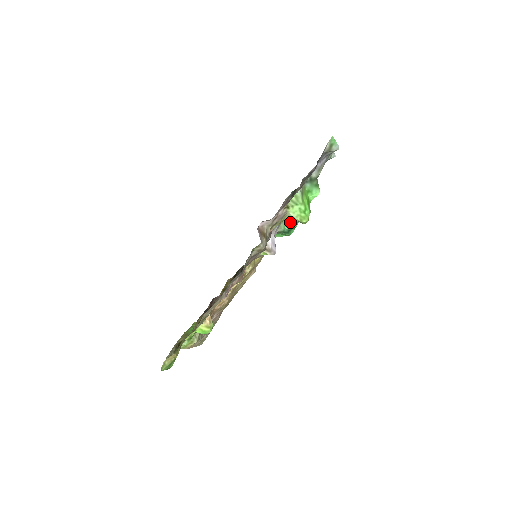
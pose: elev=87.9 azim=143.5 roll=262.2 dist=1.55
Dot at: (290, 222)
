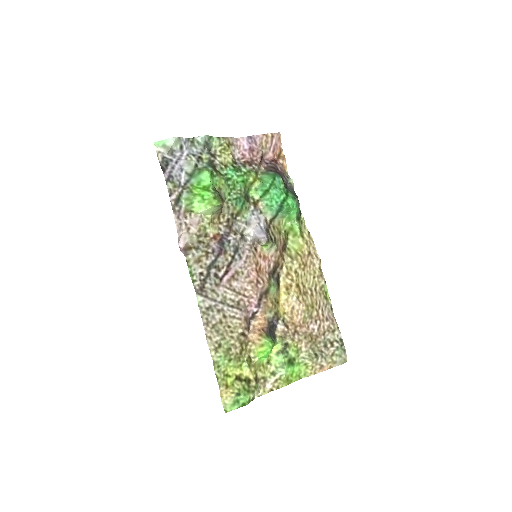
Dot at: (268, 201)
